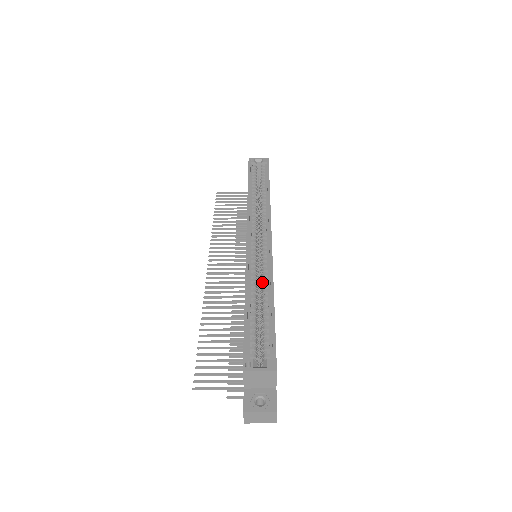
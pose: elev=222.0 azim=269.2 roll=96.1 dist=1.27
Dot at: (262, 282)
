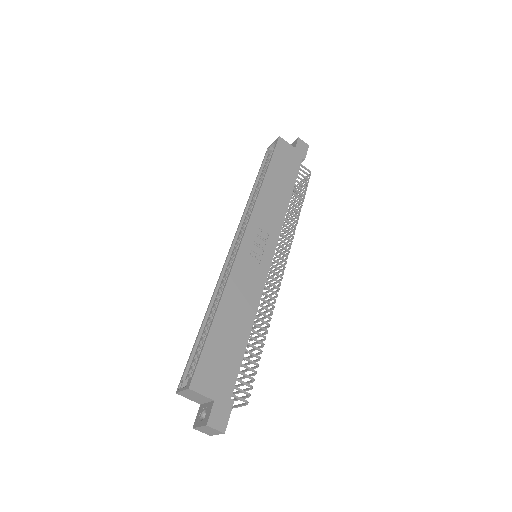
Dot at: occluded
